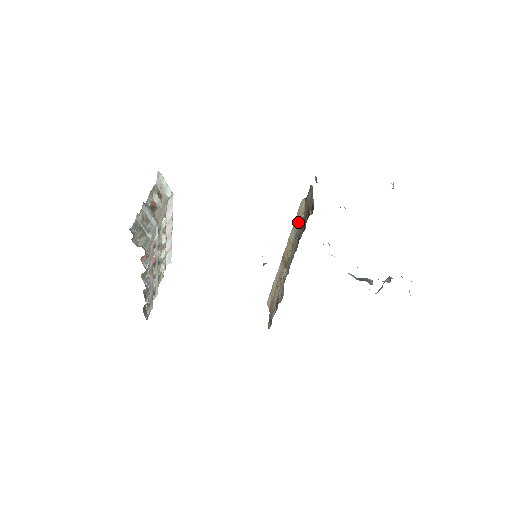
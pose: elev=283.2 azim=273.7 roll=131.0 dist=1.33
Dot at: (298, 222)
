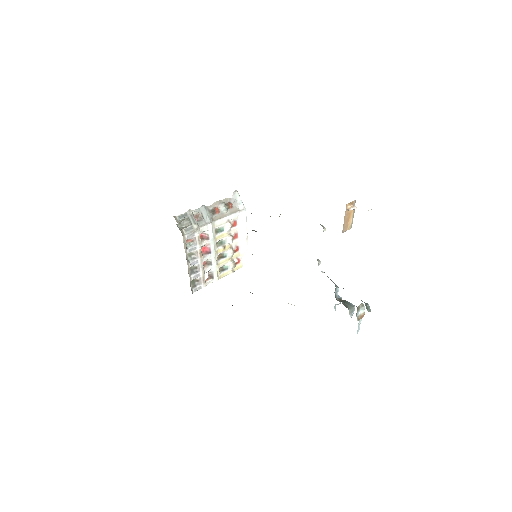
Dot at: occluded
